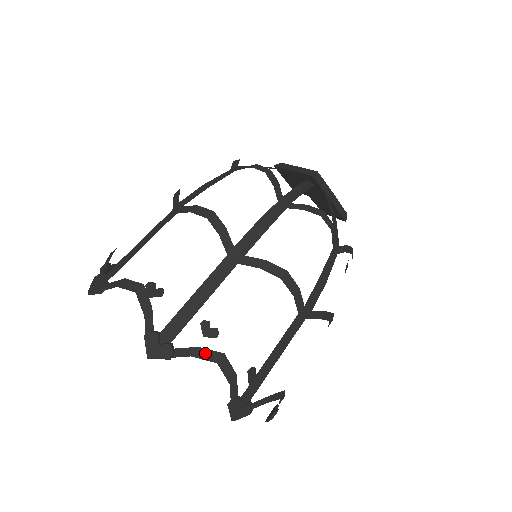
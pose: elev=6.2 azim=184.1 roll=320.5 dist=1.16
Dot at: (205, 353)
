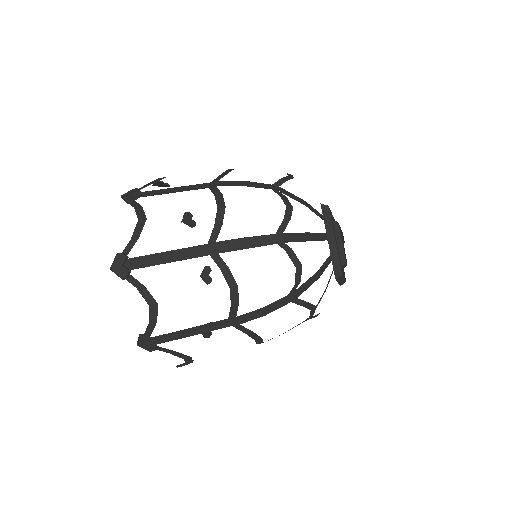
Dot at: (141, 211)
